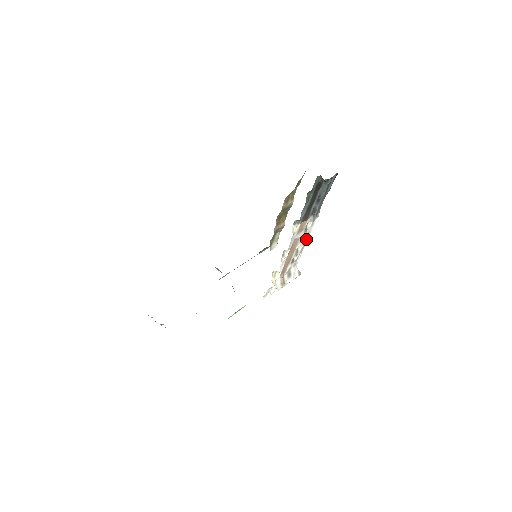
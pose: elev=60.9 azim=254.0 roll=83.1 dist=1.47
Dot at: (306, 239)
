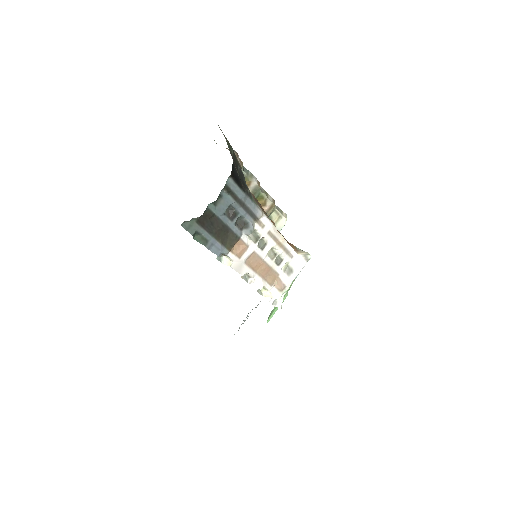
Dot at: (275, 236)
